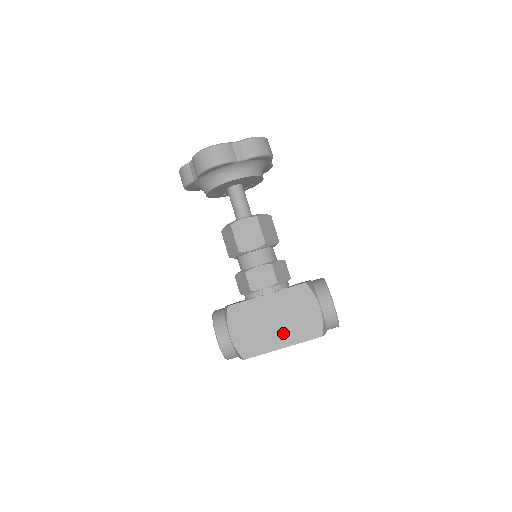
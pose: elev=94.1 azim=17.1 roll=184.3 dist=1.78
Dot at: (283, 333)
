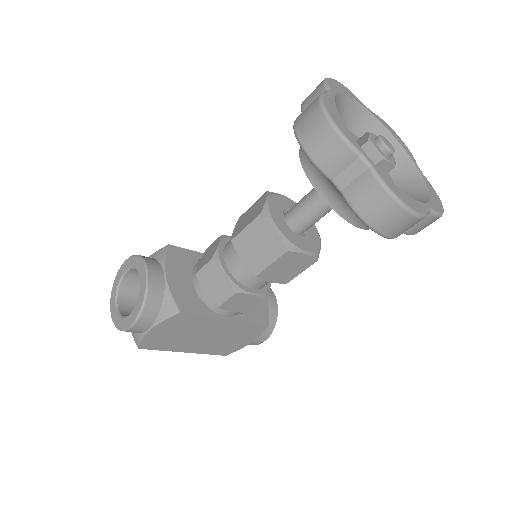
Dot at: (201, 345)
